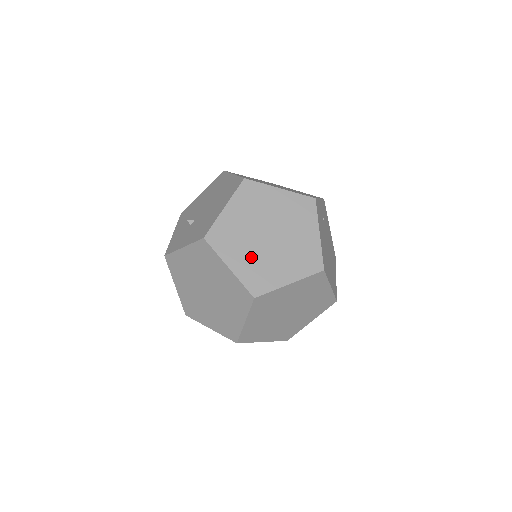
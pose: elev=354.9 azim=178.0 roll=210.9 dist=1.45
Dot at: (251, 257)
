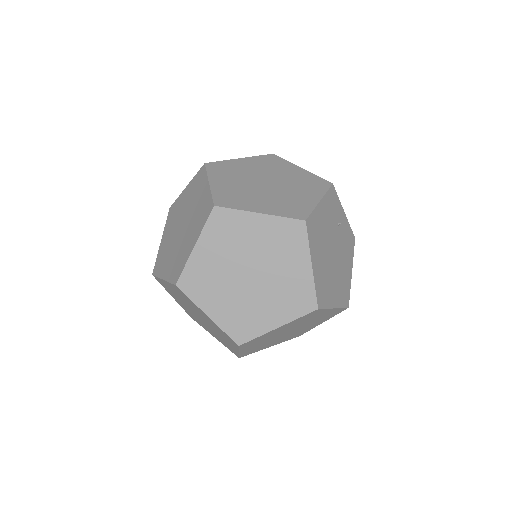
Dot at: (236, 186)
